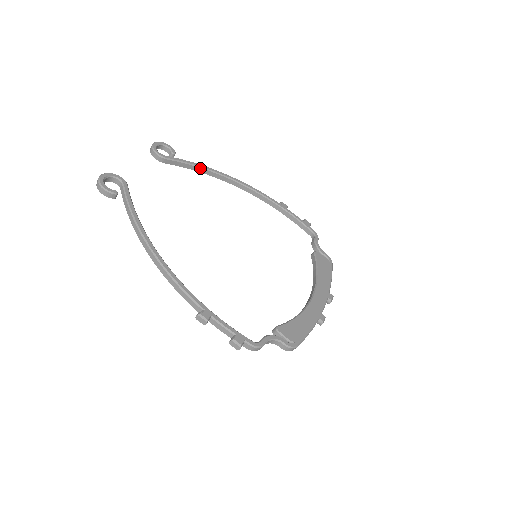
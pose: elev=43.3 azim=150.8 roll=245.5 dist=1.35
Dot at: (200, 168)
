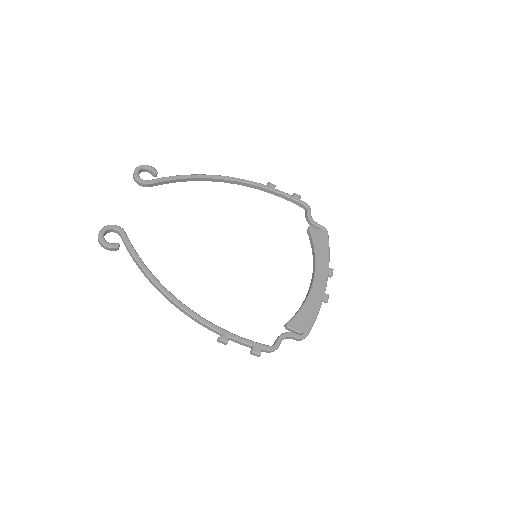
Dot at: (184, 179)
